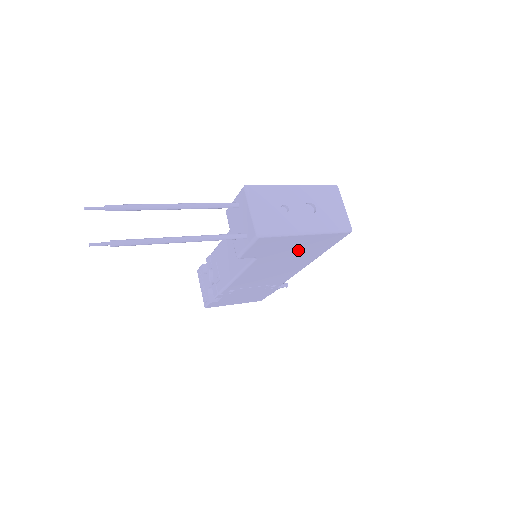
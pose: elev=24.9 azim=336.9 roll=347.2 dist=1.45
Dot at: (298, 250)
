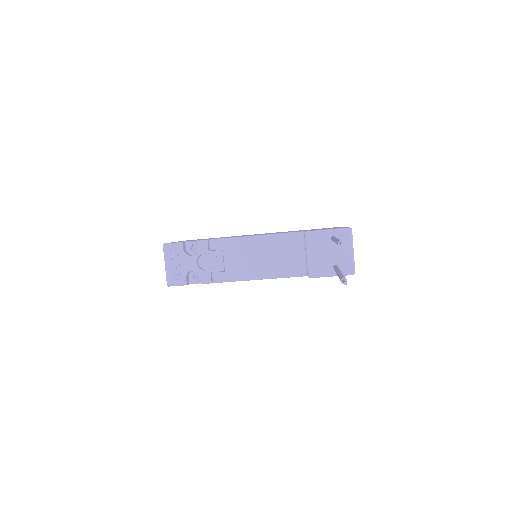
Dot at: occluded
